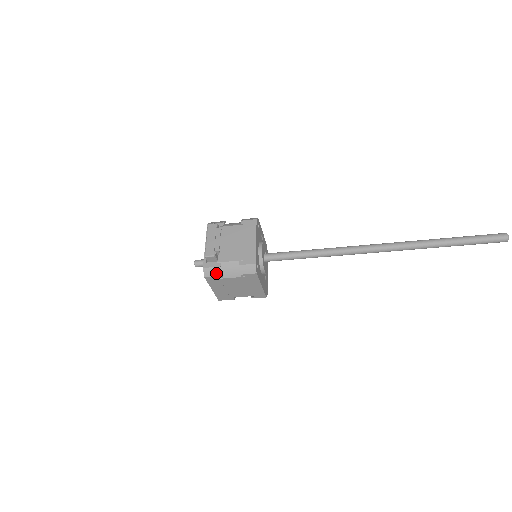
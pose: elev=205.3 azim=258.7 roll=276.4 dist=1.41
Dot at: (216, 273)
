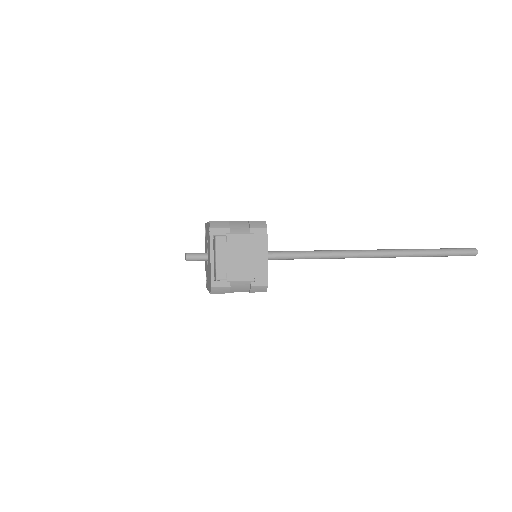
Dot at: (224, 291)
